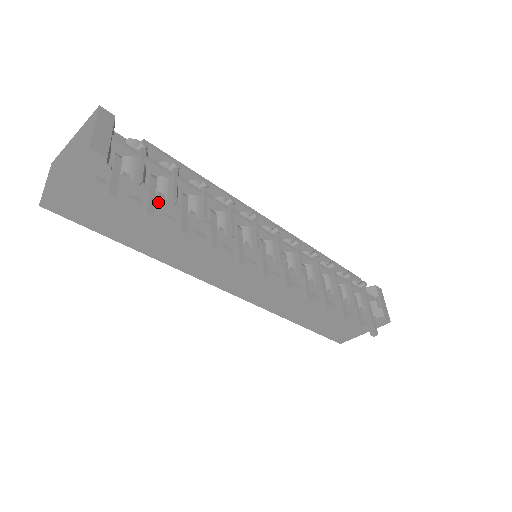
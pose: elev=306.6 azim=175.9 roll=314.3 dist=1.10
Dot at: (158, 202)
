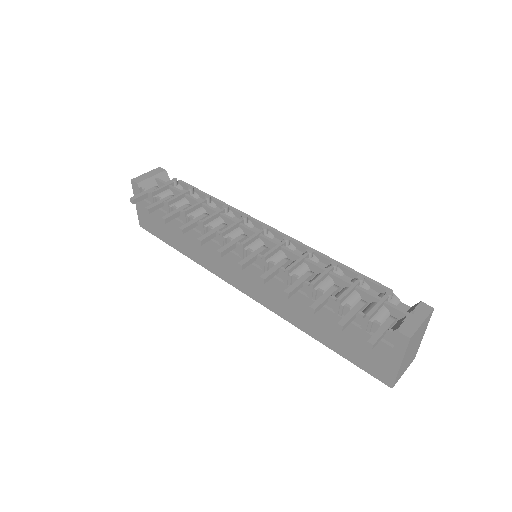
Dot at: (167, 208)
